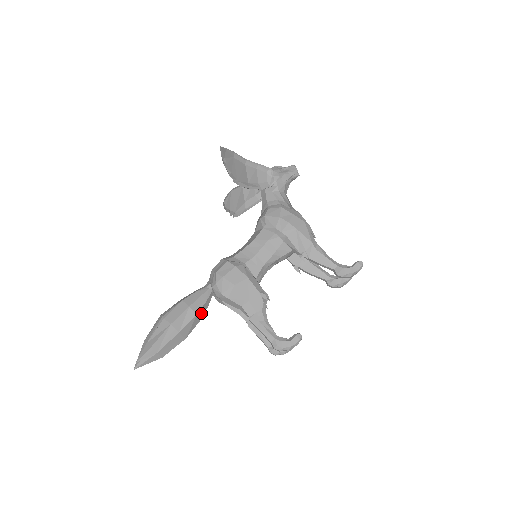
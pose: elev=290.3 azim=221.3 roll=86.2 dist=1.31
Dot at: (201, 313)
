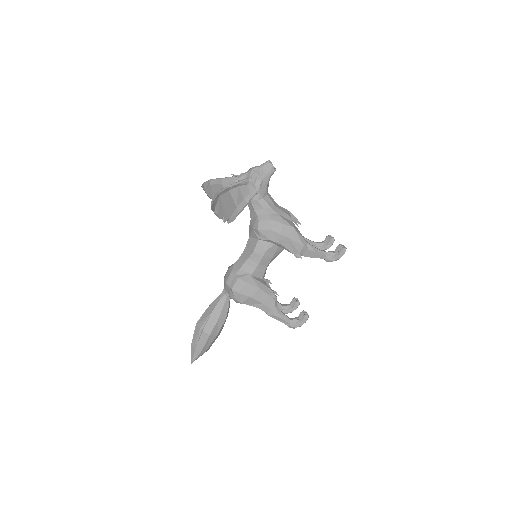
Dot at: (227, 315)
